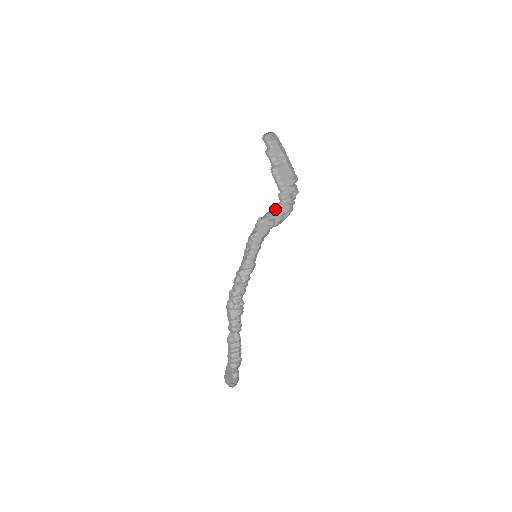
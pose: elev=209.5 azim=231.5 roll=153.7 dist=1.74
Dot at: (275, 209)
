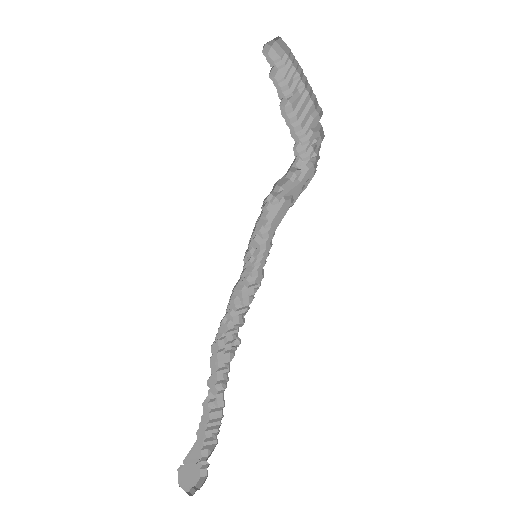
Dot at: (291, 176)
